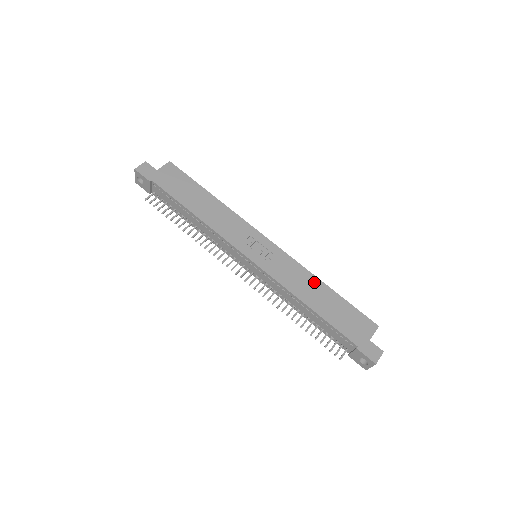
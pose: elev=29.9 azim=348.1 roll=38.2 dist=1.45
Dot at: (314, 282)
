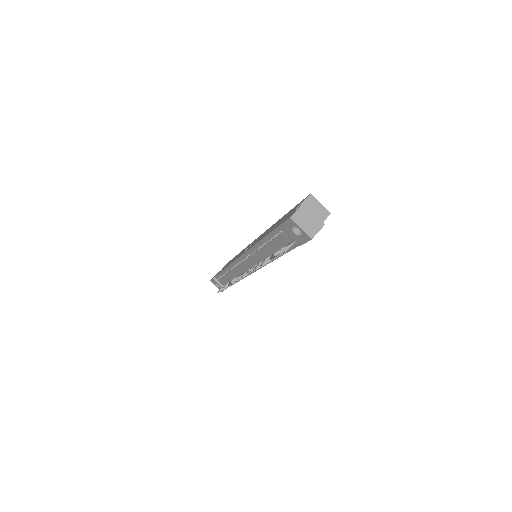
Dot at: occluded
